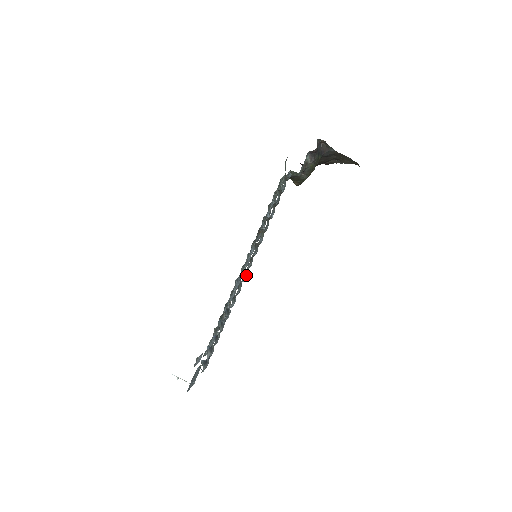
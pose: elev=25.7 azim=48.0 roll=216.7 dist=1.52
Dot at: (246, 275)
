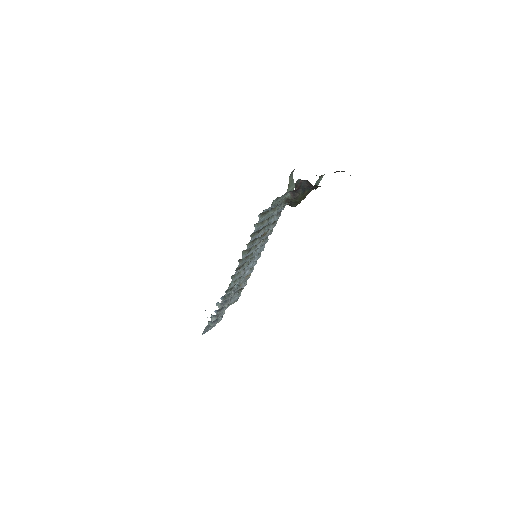
Dot at: (243, 272)
